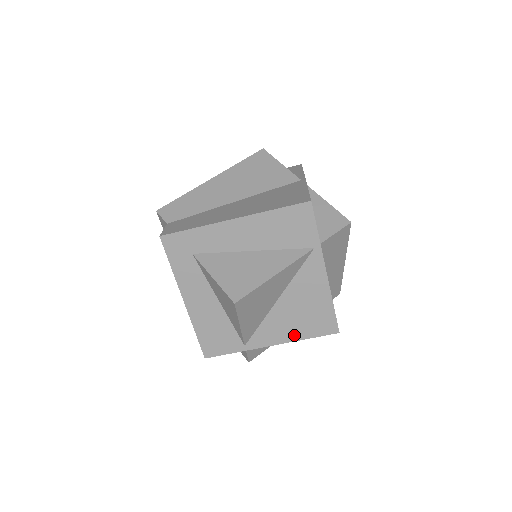
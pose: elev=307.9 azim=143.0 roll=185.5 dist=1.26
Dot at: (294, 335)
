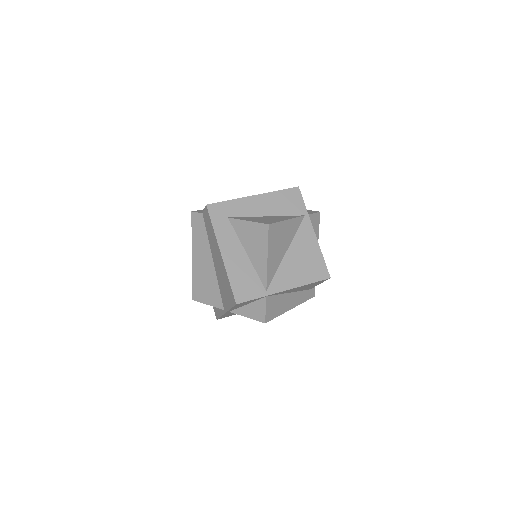
Dot at: (300, 281)
